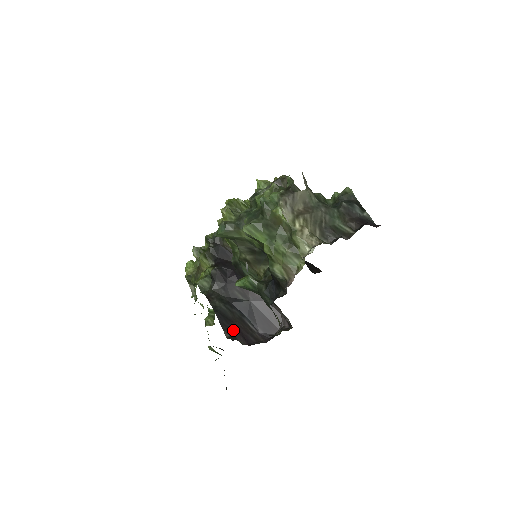
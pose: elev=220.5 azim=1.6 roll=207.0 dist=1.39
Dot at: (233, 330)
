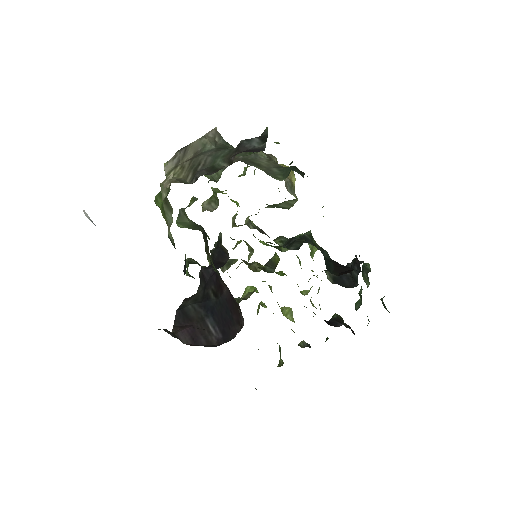
Dot at: (183, 328)
